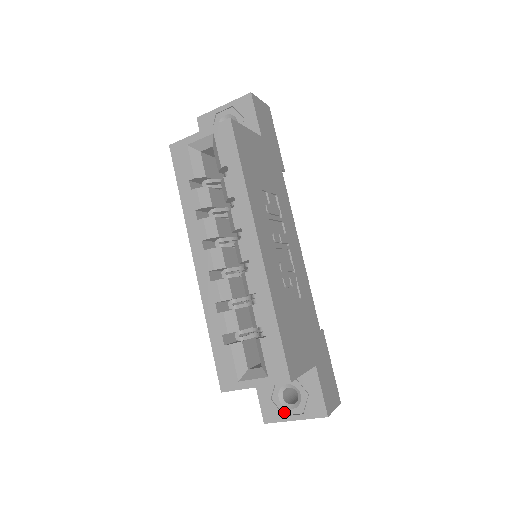
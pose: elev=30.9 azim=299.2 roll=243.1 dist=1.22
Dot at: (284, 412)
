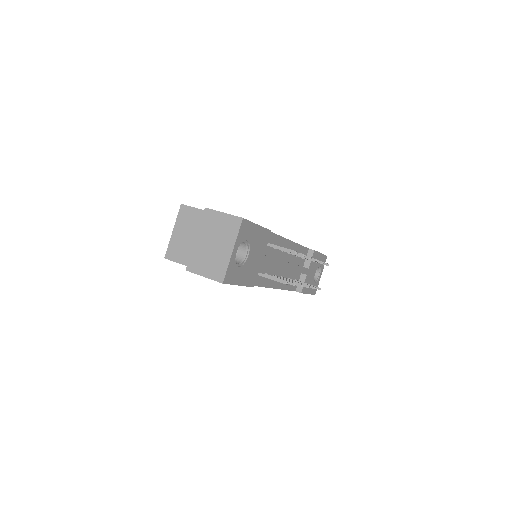
Dot at: occluded
